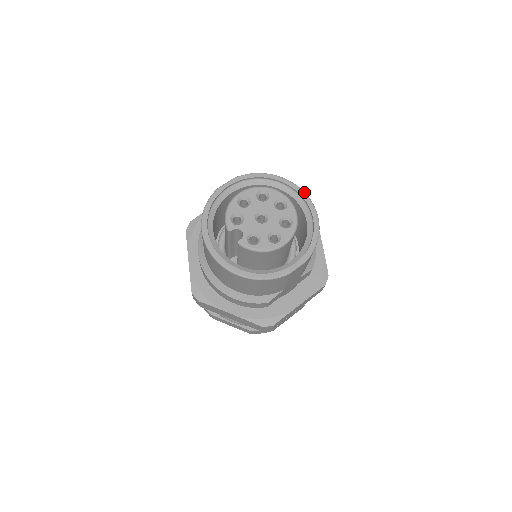
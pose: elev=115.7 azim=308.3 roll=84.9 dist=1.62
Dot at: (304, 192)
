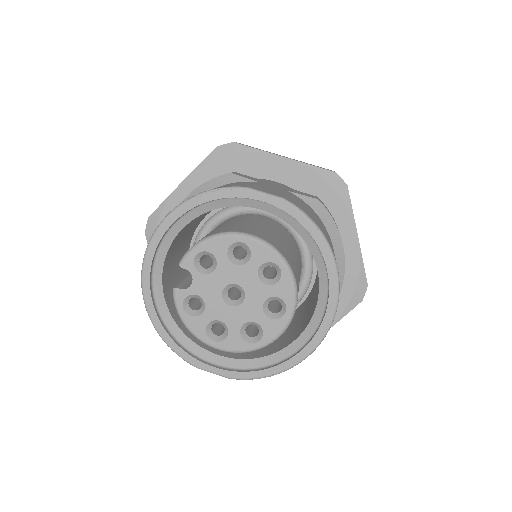
Dot at: (334, 316)
